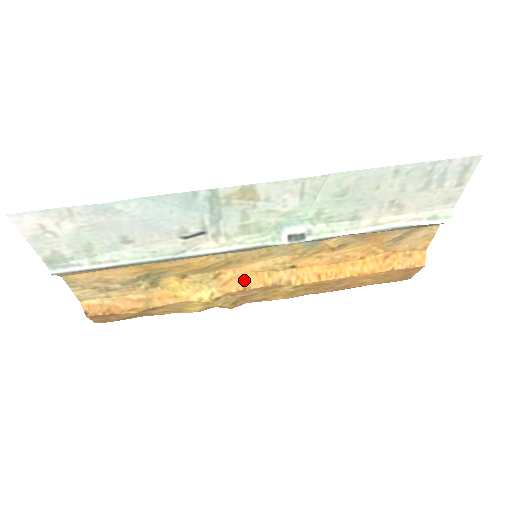
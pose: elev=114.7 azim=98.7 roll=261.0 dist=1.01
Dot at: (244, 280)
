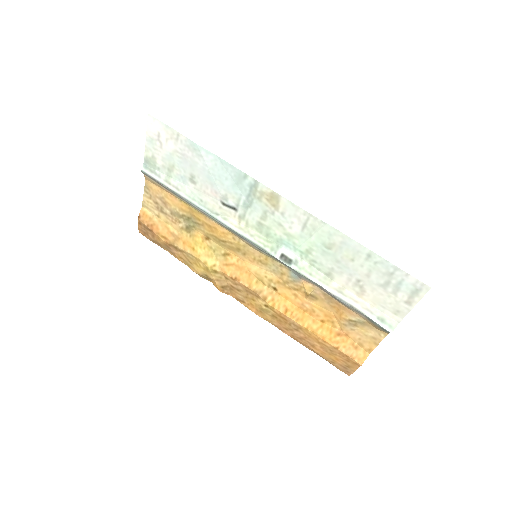
Dot at: (240, 272)
